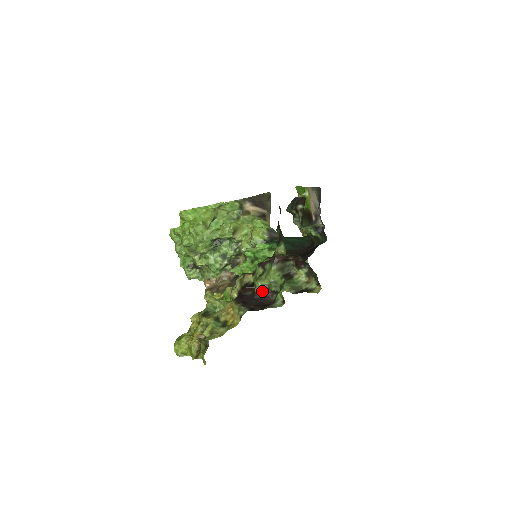
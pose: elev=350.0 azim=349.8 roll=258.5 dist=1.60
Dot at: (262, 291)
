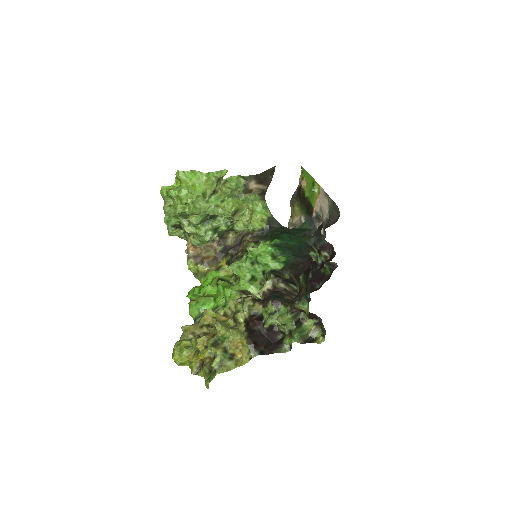
Dot at: (271, 329)
